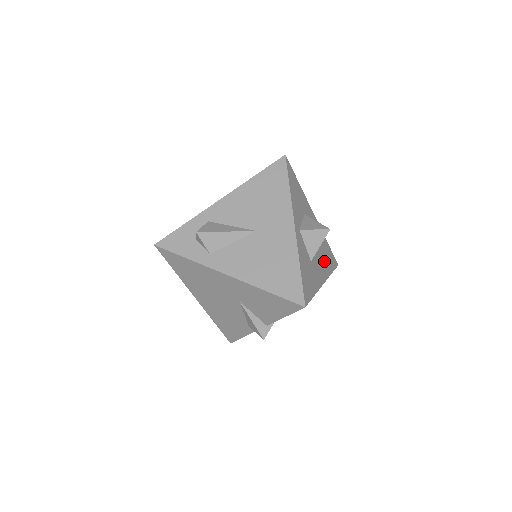
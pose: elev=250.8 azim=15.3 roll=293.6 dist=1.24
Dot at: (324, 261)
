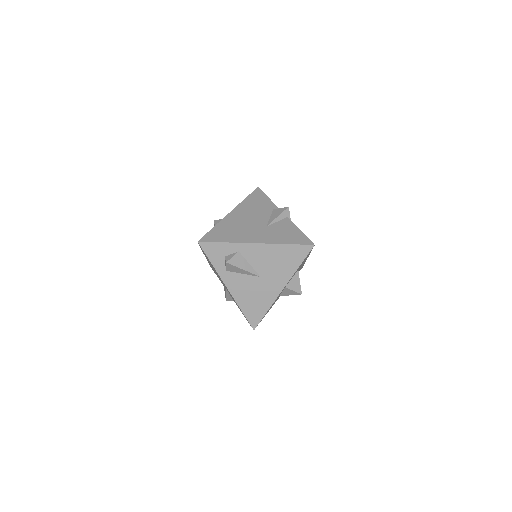
Dot at: occluded
